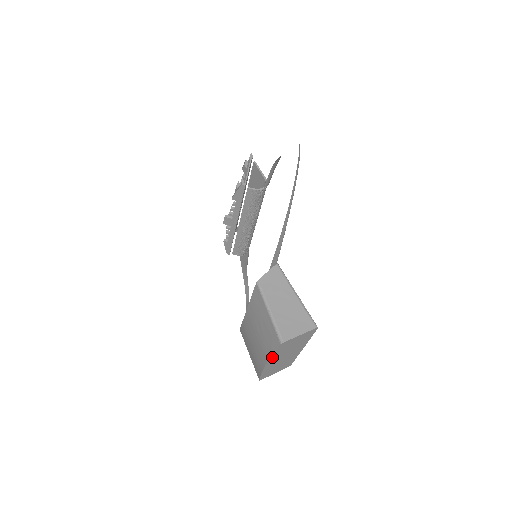
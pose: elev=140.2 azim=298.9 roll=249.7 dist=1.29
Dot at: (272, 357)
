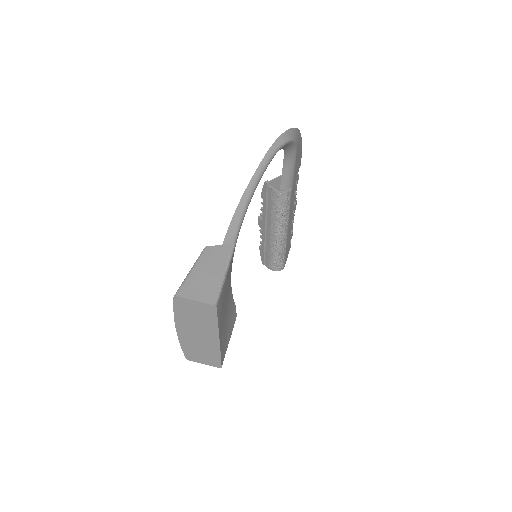
Dot at: (177, 318)
